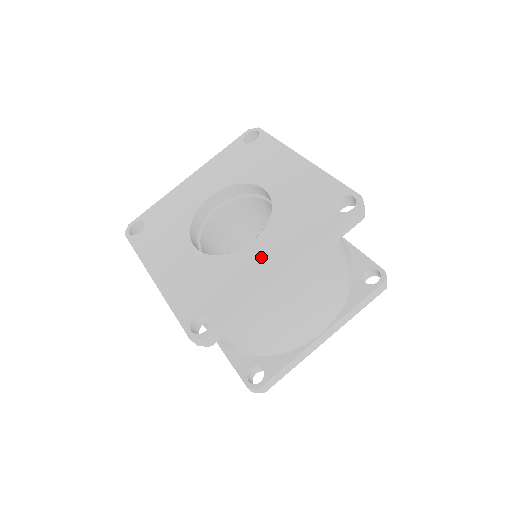
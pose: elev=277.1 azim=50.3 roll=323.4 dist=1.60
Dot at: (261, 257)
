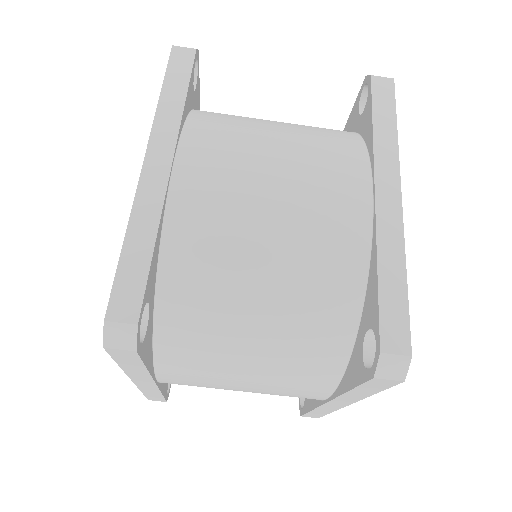
Dot at: occluded
